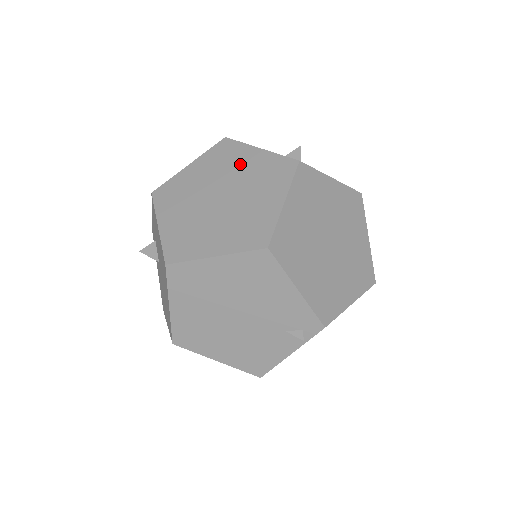
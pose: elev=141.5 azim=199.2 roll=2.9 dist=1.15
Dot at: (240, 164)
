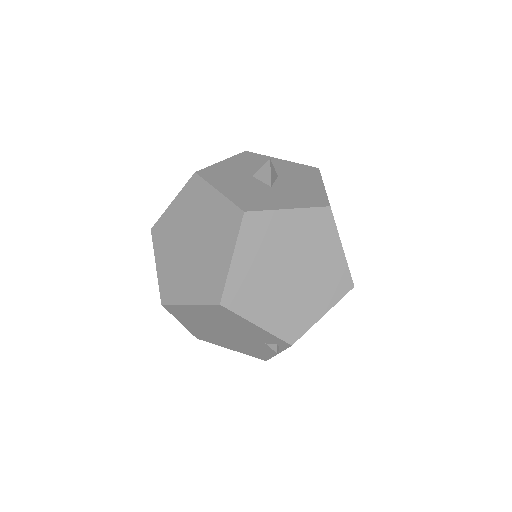
Dot at: (204, 208)
